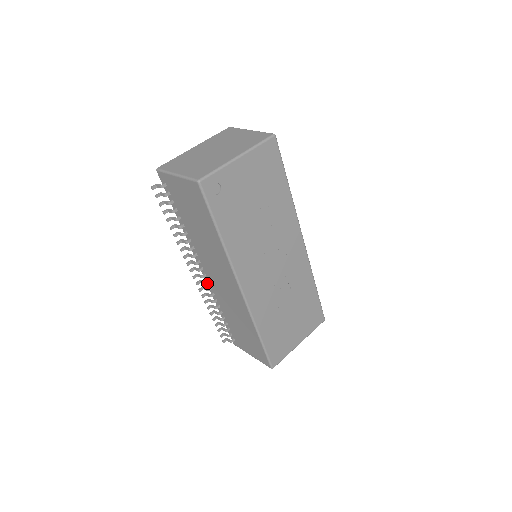
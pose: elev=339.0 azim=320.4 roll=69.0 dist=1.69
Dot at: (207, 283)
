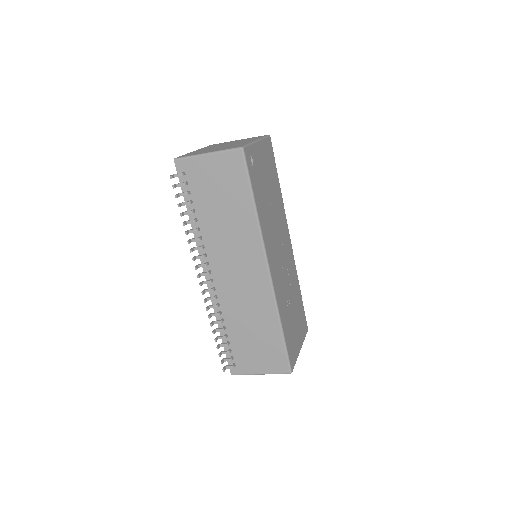
Dot at: (214, 290)
